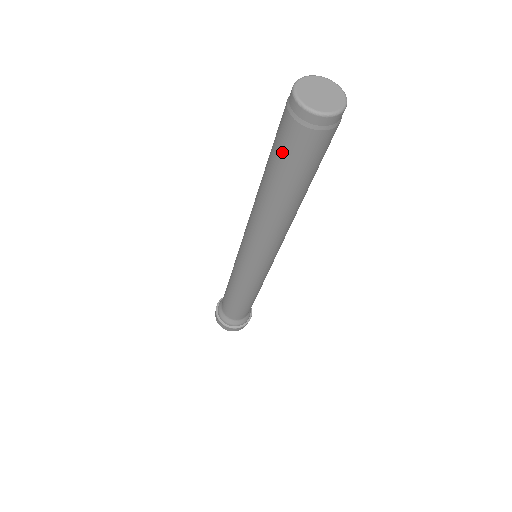
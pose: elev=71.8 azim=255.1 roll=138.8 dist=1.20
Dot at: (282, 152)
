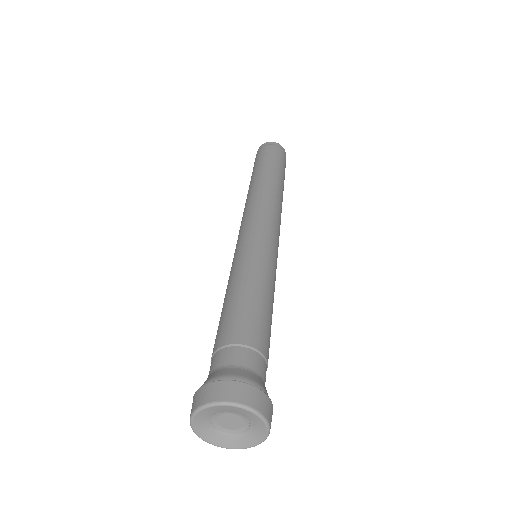
Dot at: (259, 159)
